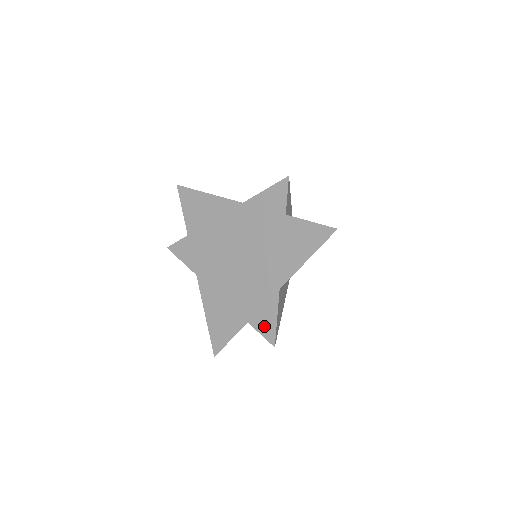
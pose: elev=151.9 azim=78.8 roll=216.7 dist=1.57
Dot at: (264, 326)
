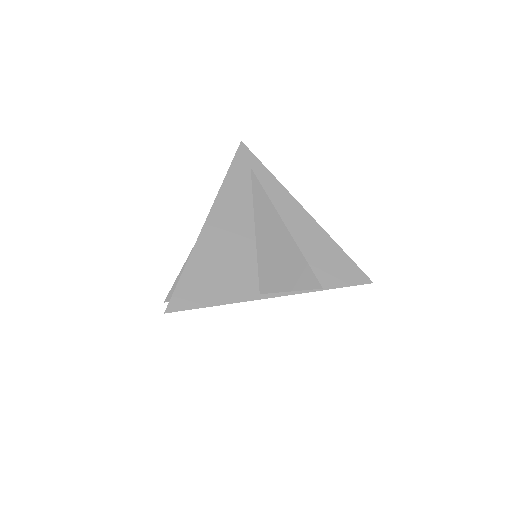
Dot at: occluded
